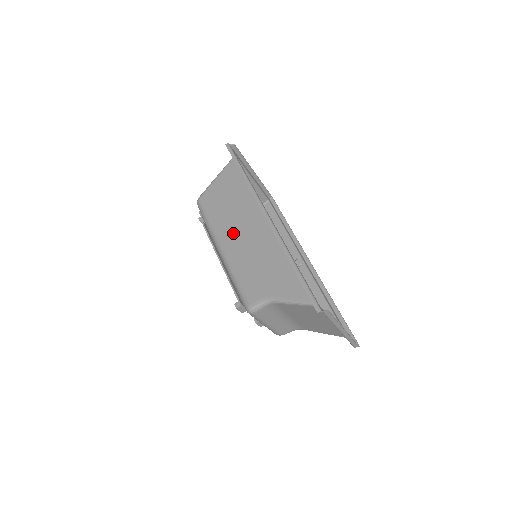
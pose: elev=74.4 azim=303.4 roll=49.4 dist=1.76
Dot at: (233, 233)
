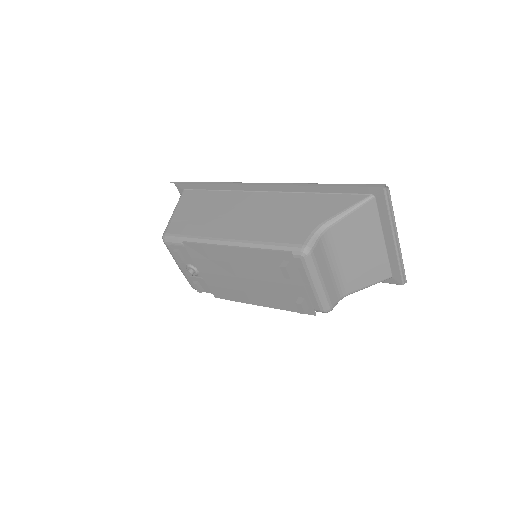
Dot at: (231, 223)
